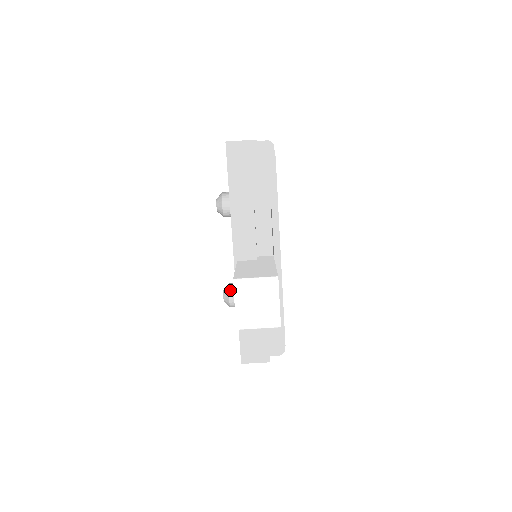
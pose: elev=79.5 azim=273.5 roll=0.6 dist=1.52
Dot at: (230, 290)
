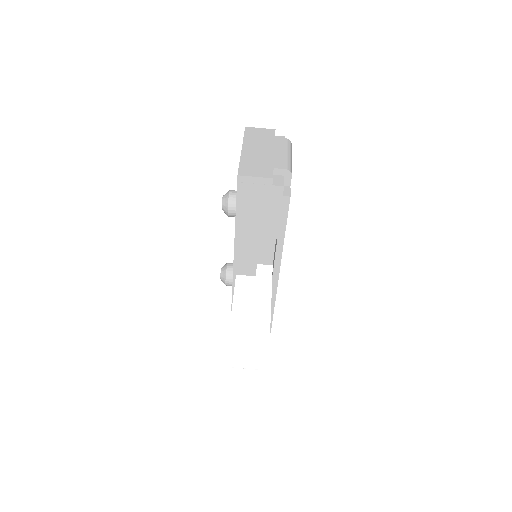
Dot at: (227, 275)
